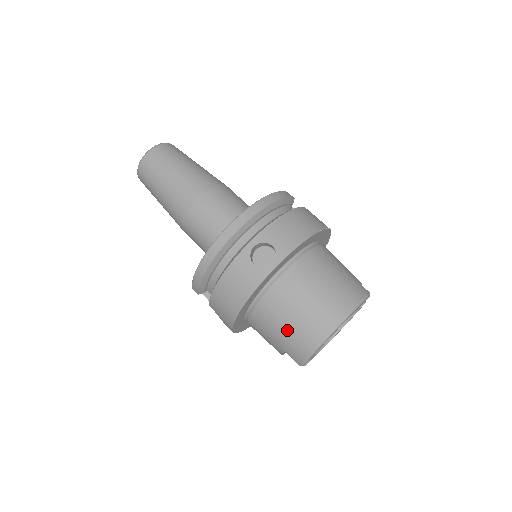
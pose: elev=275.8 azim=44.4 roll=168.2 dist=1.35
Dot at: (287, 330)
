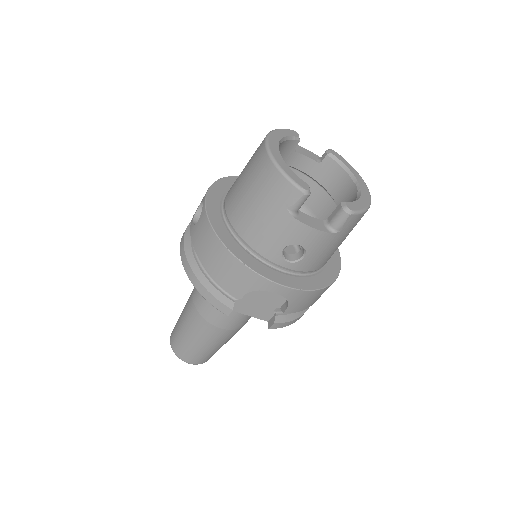
Dot at: (259, 200)
